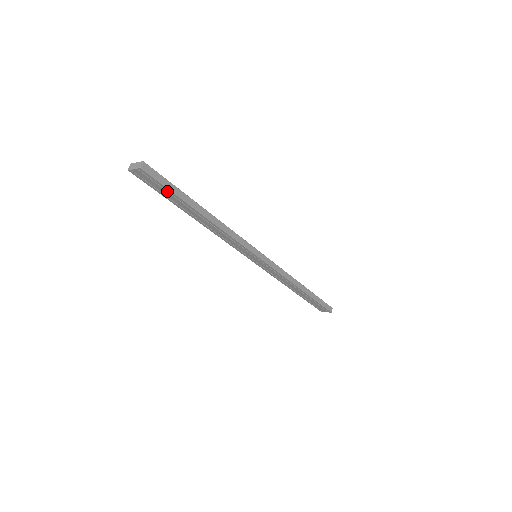
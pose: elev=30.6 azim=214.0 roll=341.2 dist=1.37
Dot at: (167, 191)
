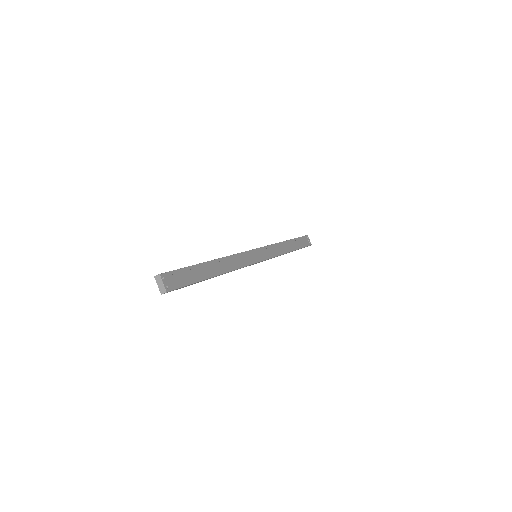
Dot at: occluded
